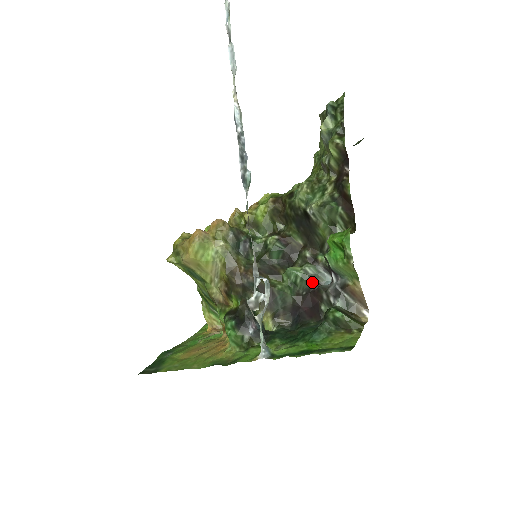
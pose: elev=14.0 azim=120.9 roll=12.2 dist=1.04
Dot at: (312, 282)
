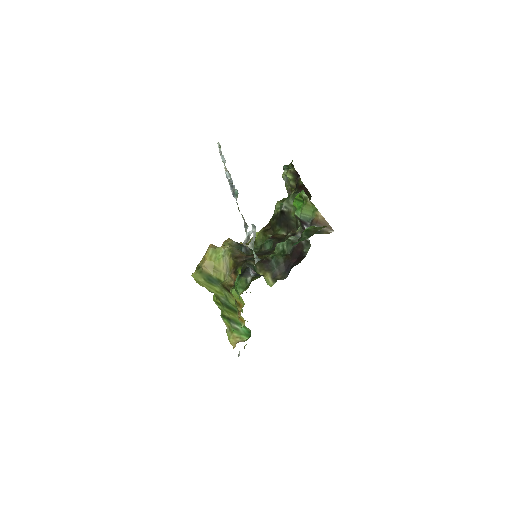
Dot at: occluded
